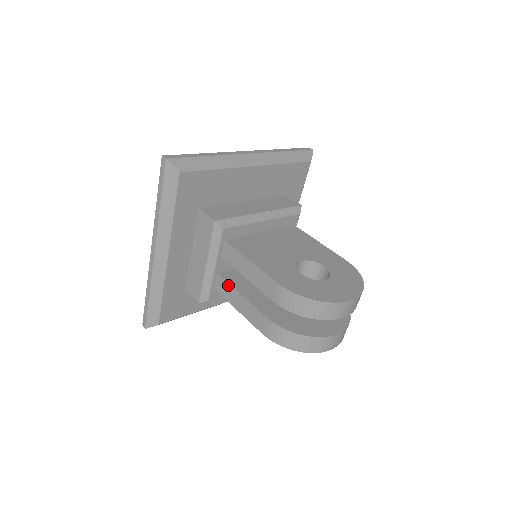
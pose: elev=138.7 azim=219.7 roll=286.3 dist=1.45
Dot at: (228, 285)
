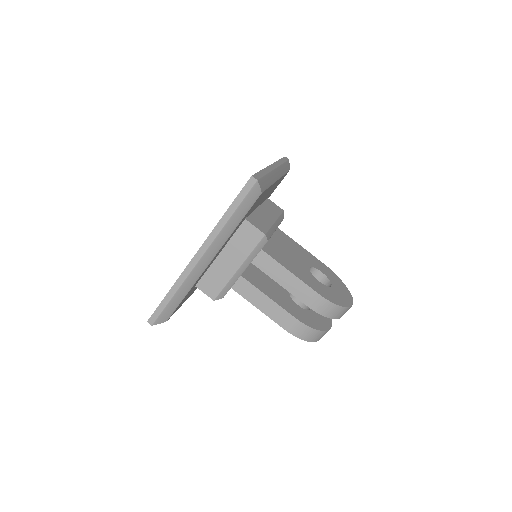
Dot at: (253, 287)
